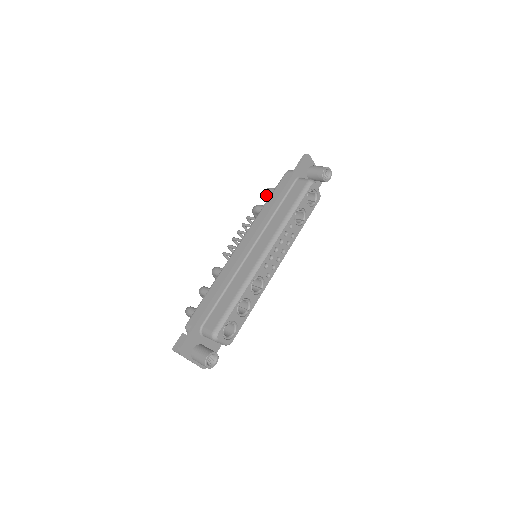
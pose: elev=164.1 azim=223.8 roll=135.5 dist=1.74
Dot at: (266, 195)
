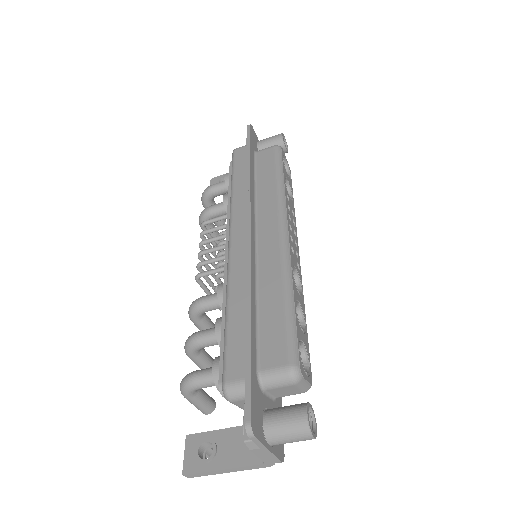
Dot at: (209, 196)
